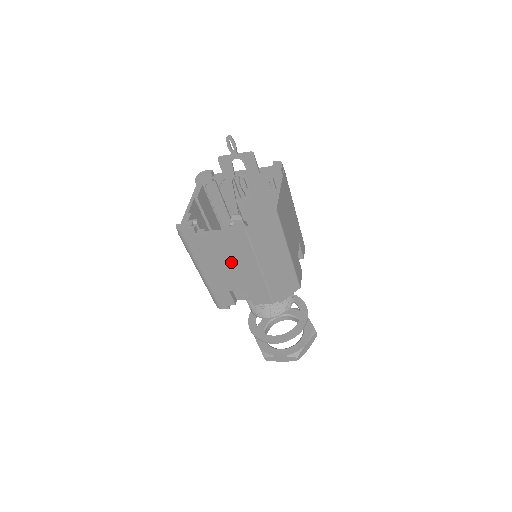
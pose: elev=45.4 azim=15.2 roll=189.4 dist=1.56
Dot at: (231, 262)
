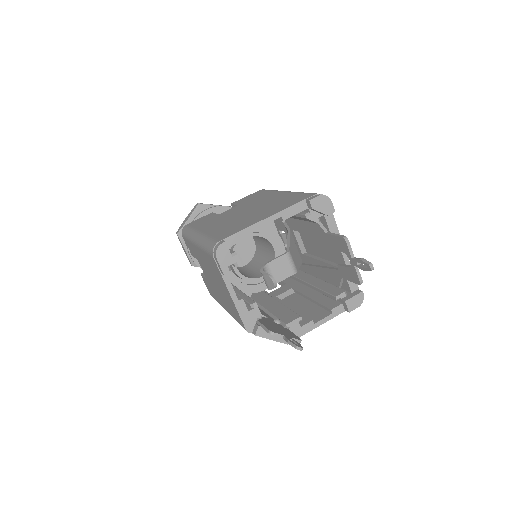
Dot at: (218, 287)
